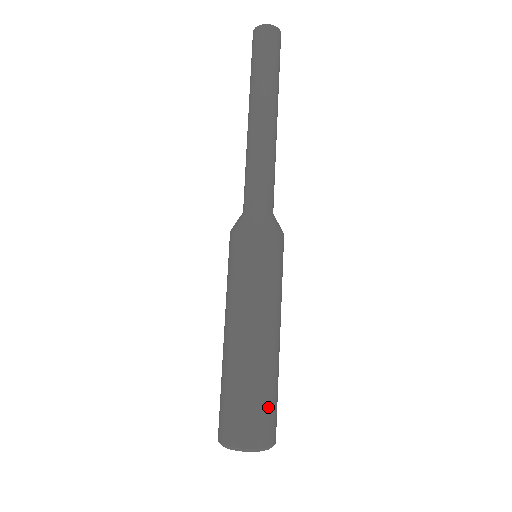
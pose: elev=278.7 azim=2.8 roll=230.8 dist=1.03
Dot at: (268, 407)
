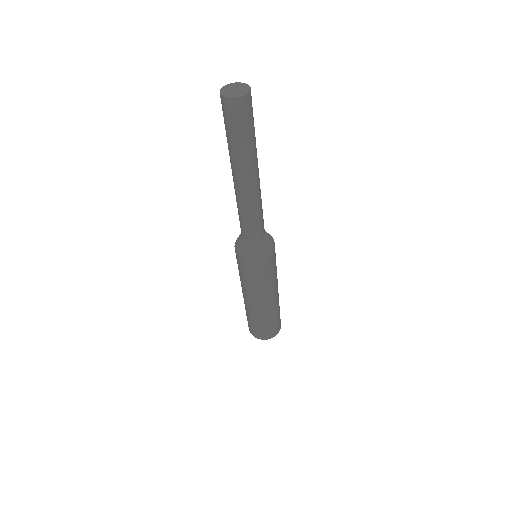
Dot at: (271, 326)
